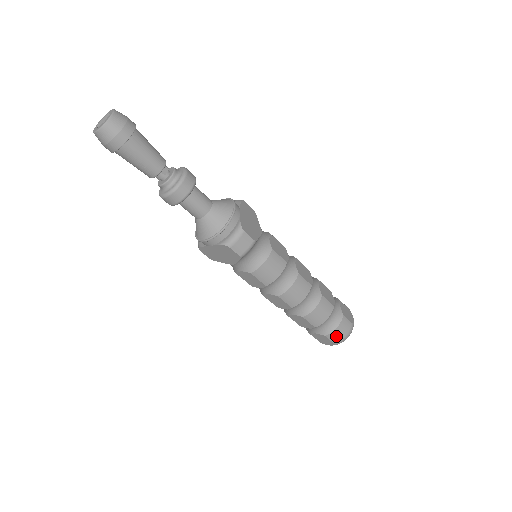
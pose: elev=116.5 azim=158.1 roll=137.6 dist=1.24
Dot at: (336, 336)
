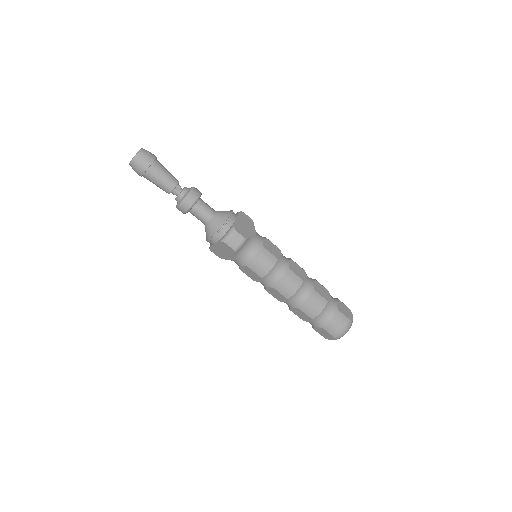
Dot at: (333, 329)
